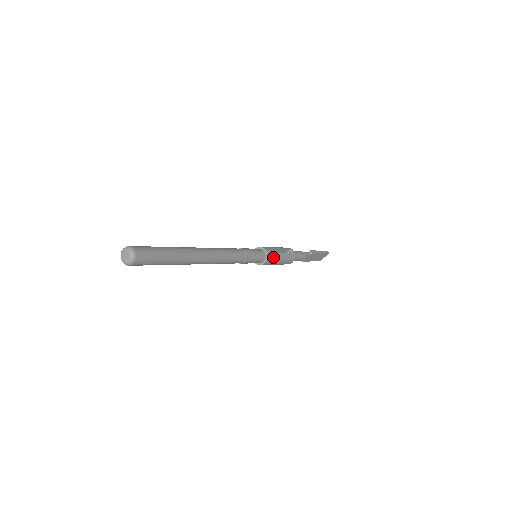
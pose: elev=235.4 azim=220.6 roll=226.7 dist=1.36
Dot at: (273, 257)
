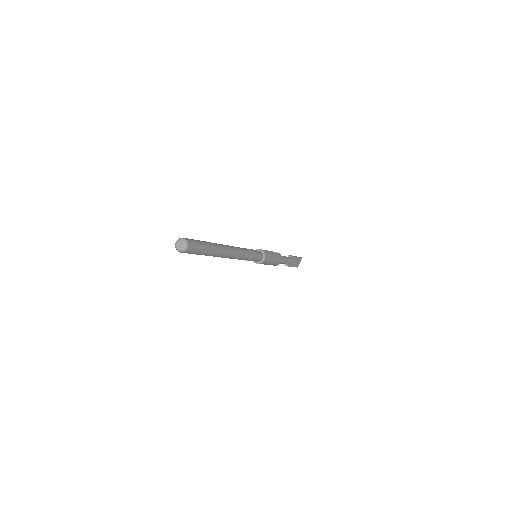
Dot at: (268, 254)
